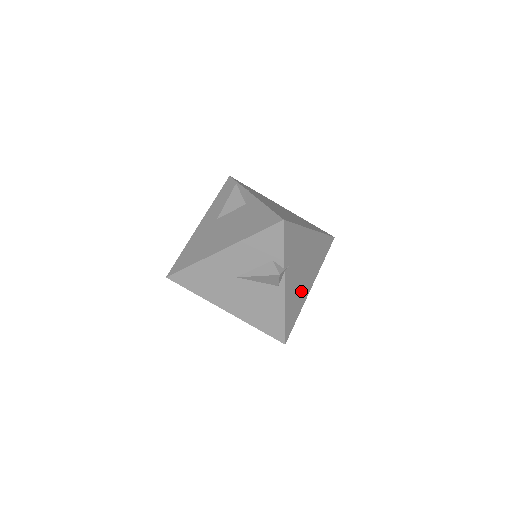
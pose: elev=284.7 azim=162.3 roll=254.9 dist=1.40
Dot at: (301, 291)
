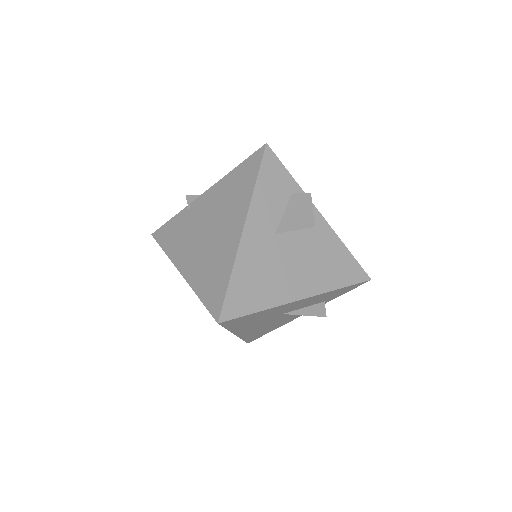
Dot at: occluded
